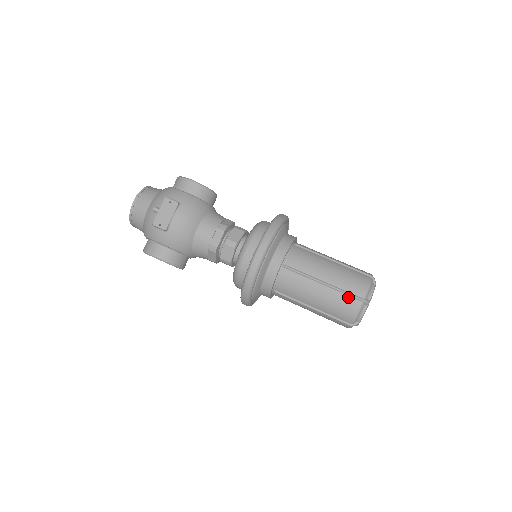
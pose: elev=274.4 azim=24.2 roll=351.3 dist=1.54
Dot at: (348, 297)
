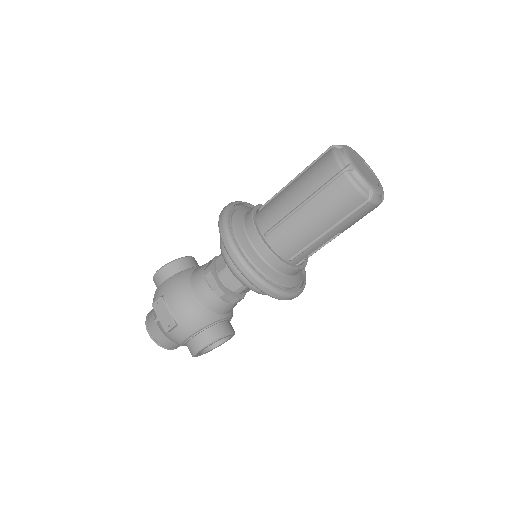
Dot at: (331, 186)
